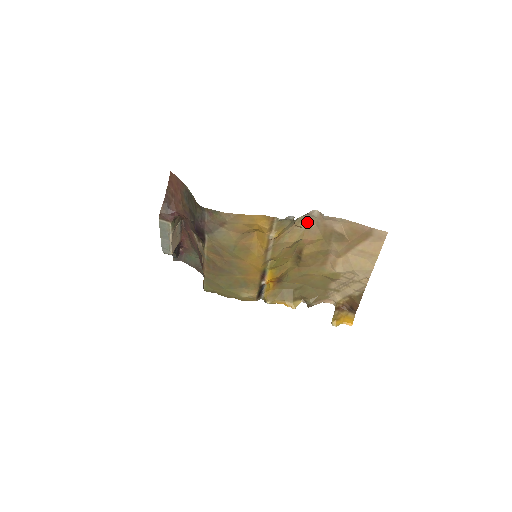
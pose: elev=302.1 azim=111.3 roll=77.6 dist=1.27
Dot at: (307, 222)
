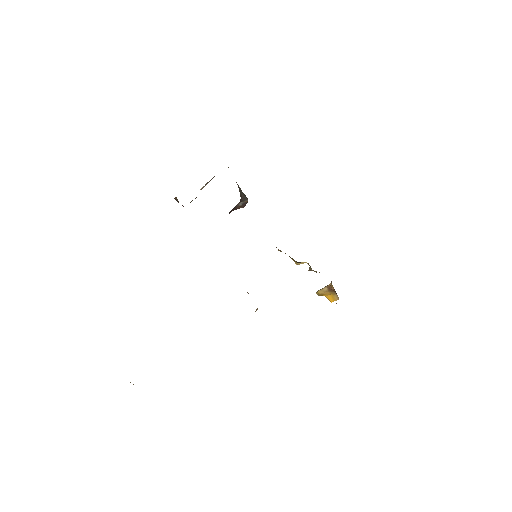
Dot at: occluded
